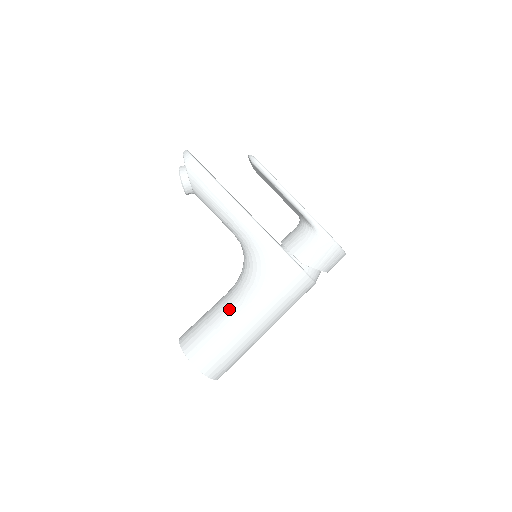
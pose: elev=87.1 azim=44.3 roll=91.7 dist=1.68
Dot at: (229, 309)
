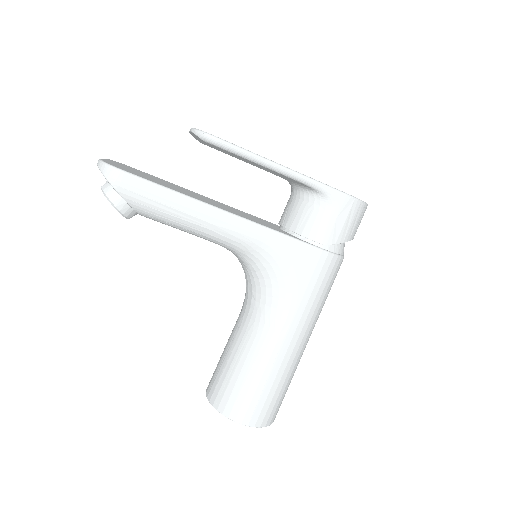
Dot at: (256, 340)
